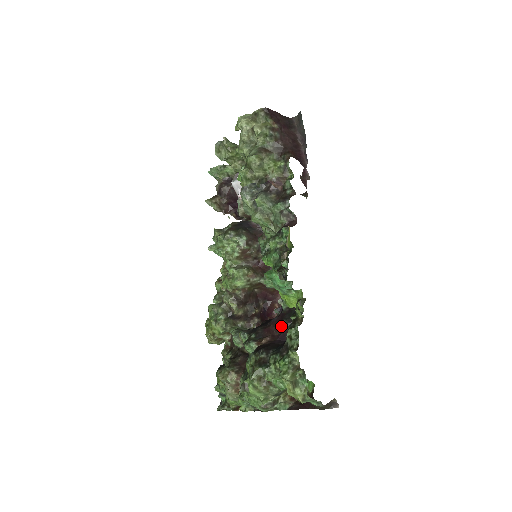
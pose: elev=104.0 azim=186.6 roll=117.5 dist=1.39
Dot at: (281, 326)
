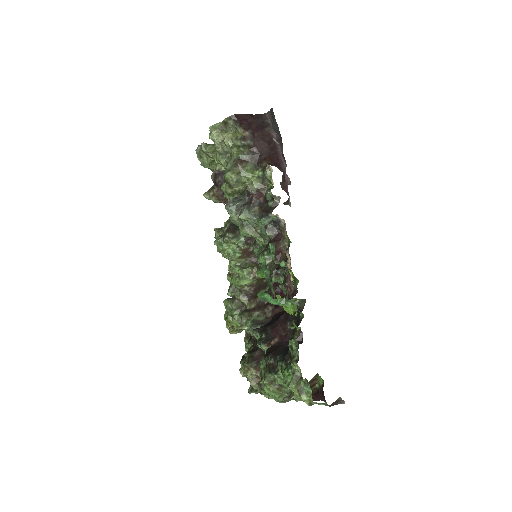
Dot at: (287, 327)
